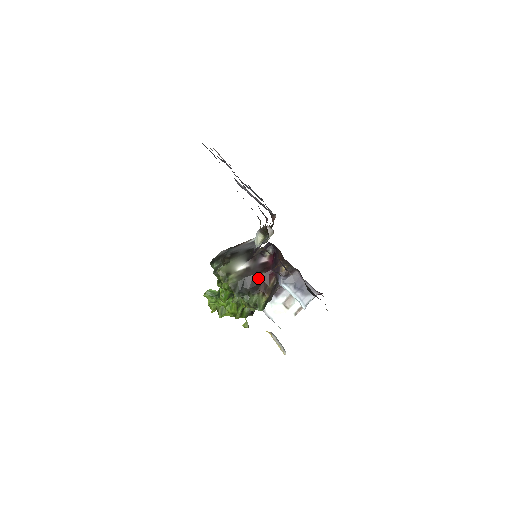
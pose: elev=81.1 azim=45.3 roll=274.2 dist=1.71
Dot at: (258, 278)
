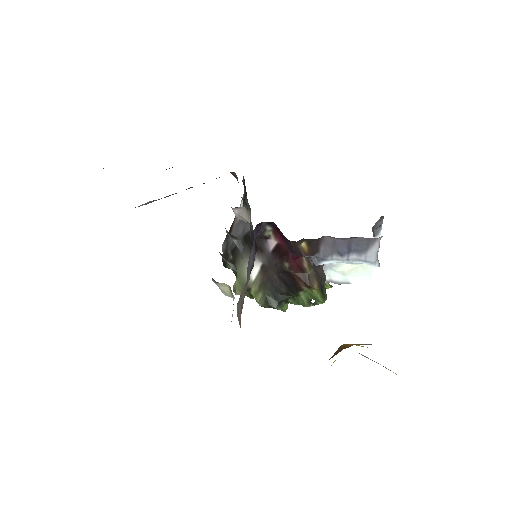
Dot at: (285, 273)
